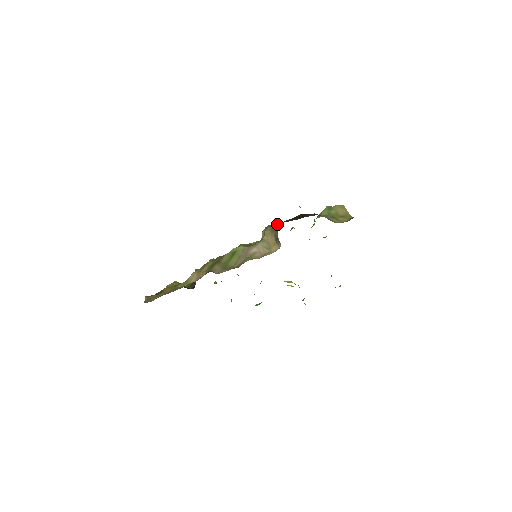
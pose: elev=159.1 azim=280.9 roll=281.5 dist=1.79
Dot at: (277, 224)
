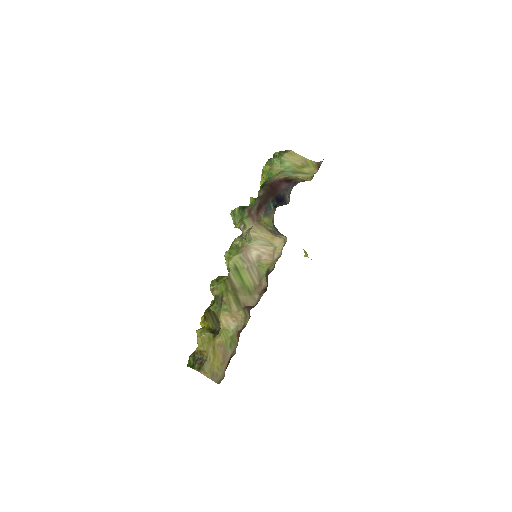
Dot at: (249, 212)
